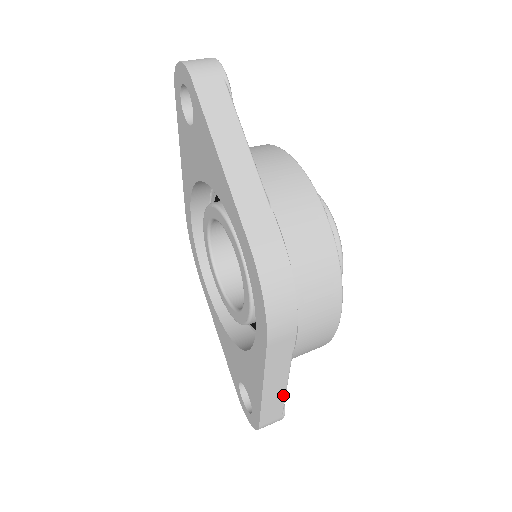
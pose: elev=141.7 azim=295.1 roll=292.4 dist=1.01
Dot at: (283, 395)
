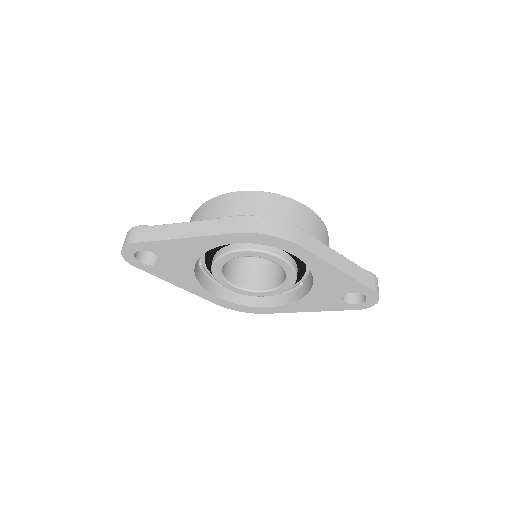
Dot at: (352, 264)
